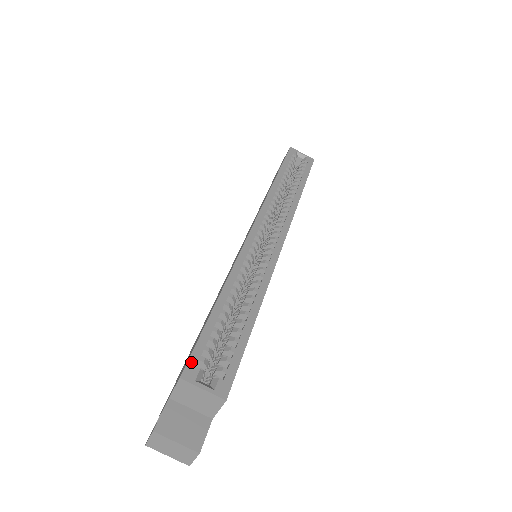
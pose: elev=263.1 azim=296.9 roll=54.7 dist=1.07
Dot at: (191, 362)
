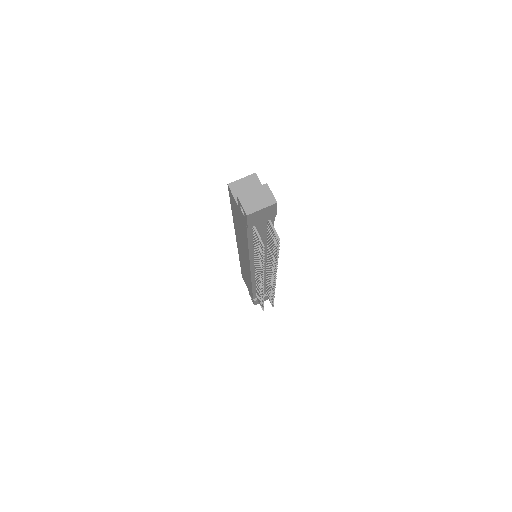
Dot at: occluded
